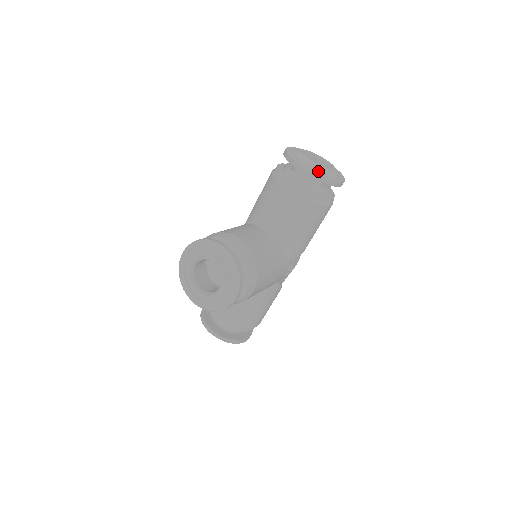
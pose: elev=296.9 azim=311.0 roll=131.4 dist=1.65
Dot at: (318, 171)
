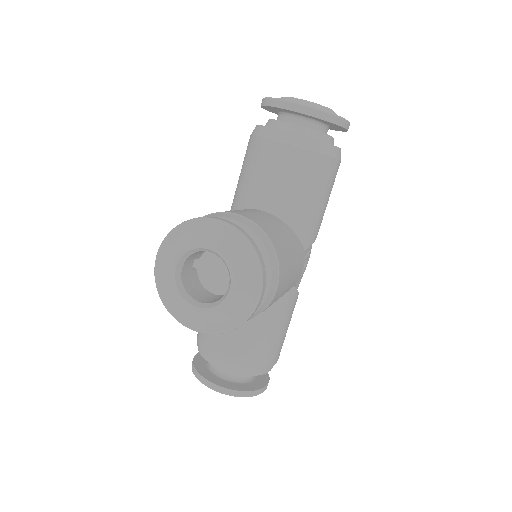
Dot at: occluded
